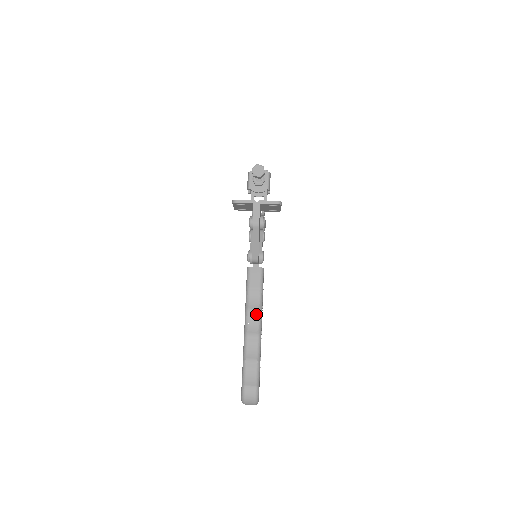
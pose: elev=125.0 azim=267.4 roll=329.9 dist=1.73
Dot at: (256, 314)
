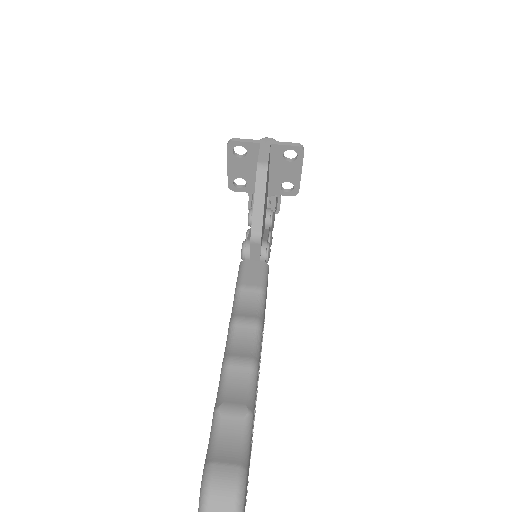
Dot at: (251, 325)
